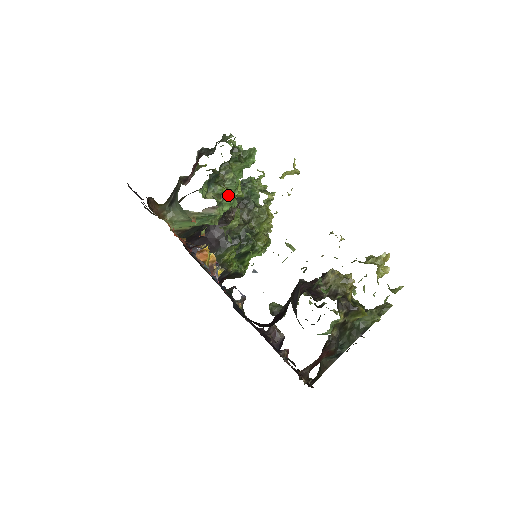
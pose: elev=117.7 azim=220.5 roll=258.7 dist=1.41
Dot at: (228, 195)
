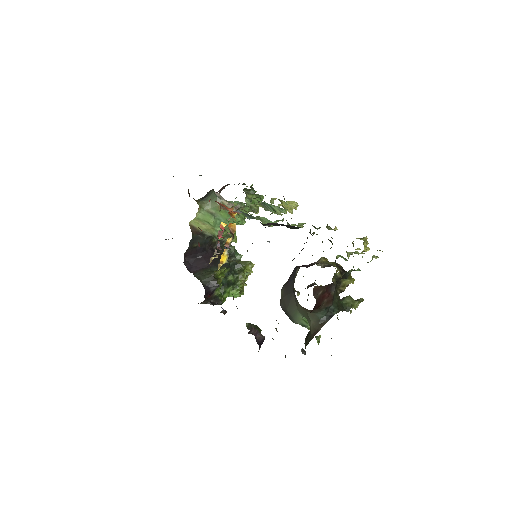
Dot at: (244, 208)
